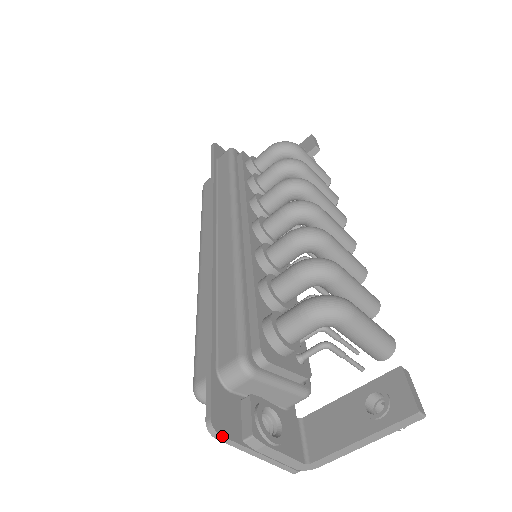
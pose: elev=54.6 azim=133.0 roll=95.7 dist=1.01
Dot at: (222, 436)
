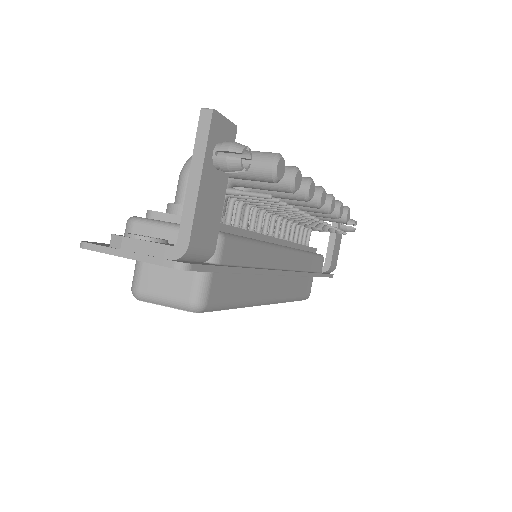
Dot at: (86, 242)
